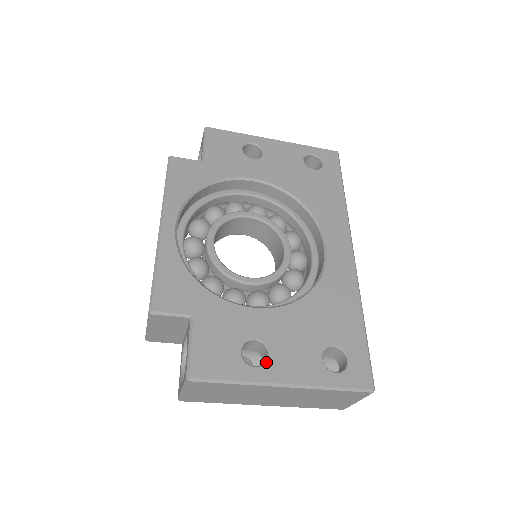
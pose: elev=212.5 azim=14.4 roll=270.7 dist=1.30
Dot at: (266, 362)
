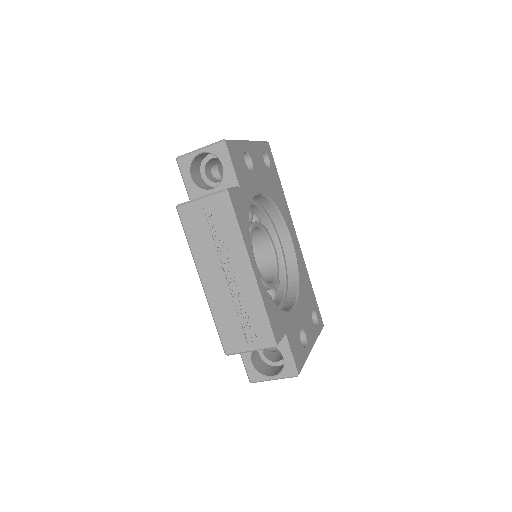
Dot at: (307, 340)
